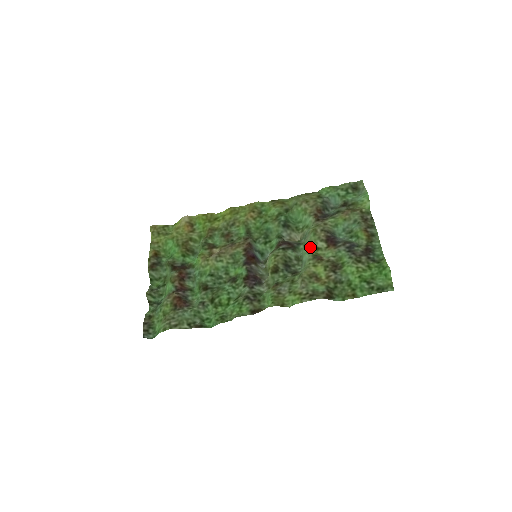
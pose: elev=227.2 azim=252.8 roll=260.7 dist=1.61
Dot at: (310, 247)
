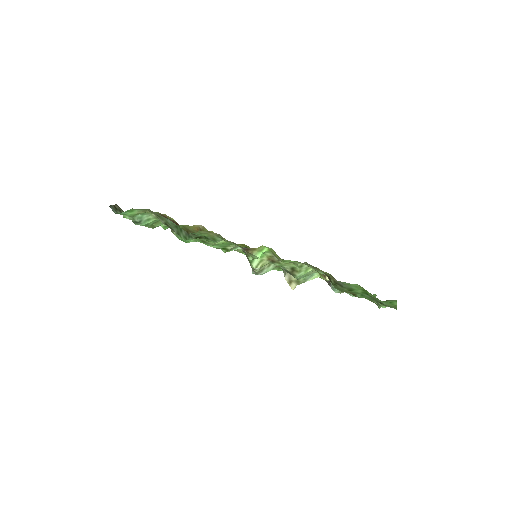
Dot at: occluded
